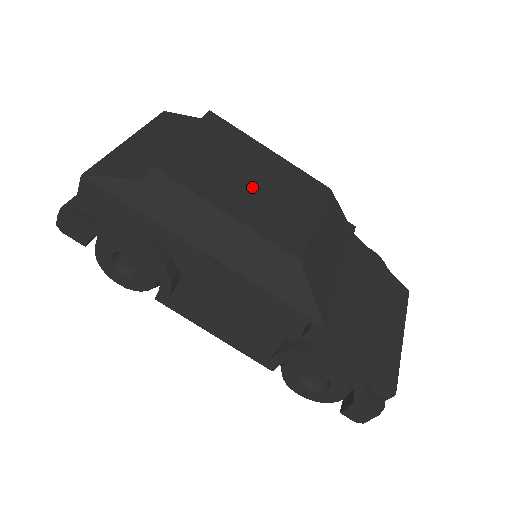
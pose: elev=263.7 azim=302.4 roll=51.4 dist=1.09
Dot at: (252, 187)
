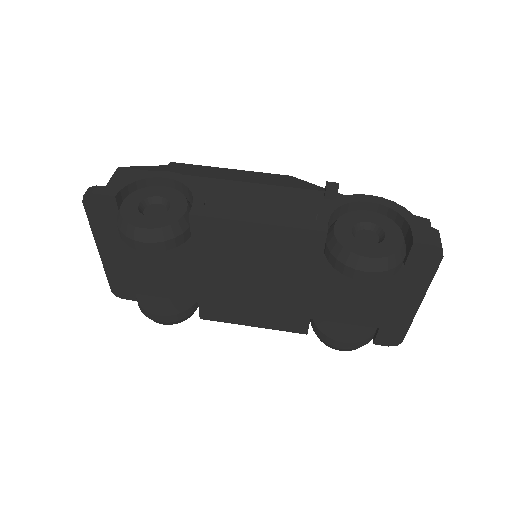
Dot at: occluded
